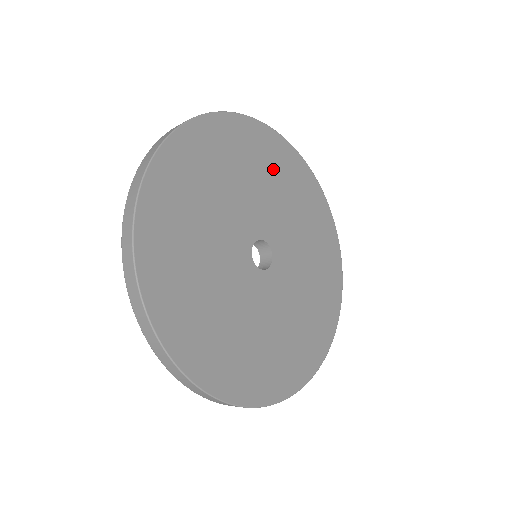
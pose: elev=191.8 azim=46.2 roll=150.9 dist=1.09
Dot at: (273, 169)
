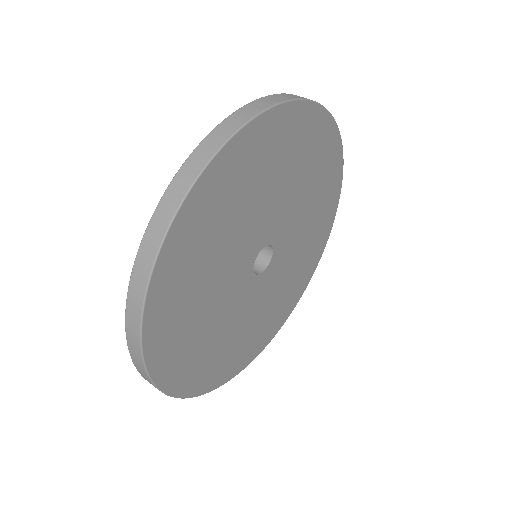
Dot at: (262, 170)
